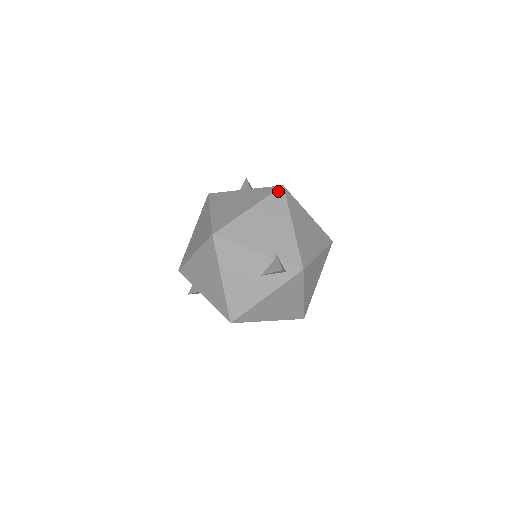
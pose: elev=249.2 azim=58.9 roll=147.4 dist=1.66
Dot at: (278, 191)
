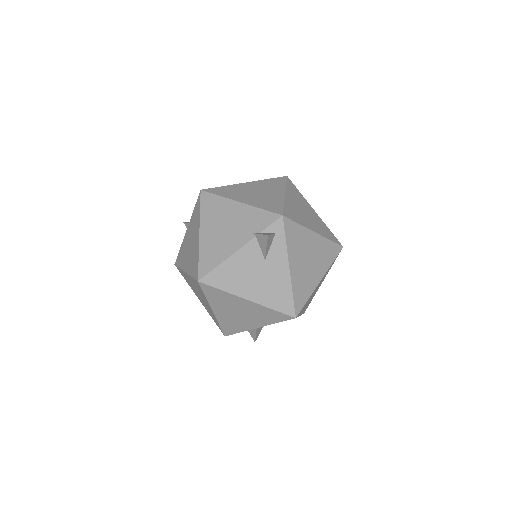
Dot at: (202, 198)
